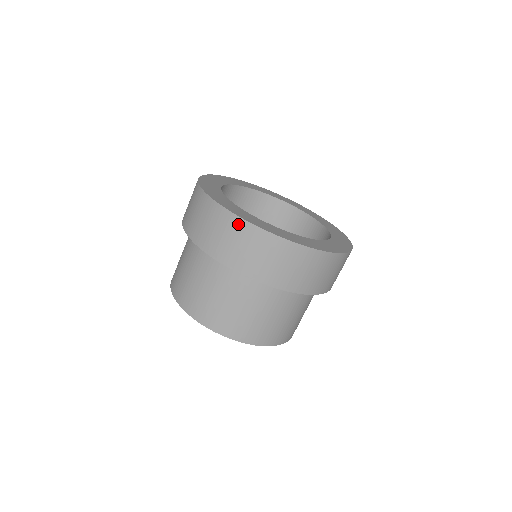
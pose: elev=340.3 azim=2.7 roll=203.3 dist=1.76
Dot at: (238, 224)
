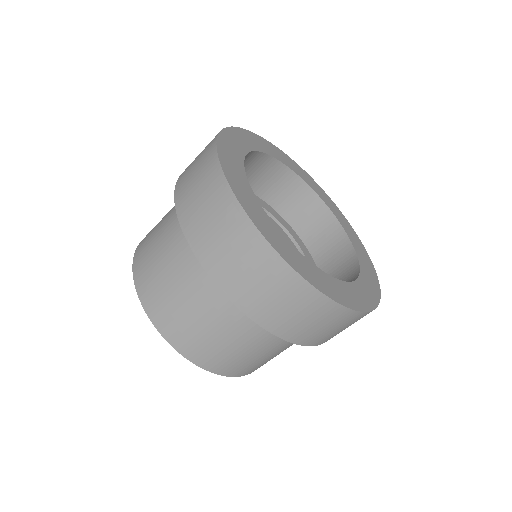
Dot at: (285, 274)
